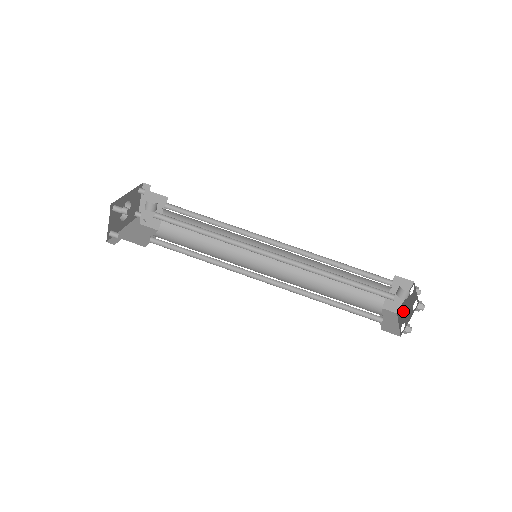
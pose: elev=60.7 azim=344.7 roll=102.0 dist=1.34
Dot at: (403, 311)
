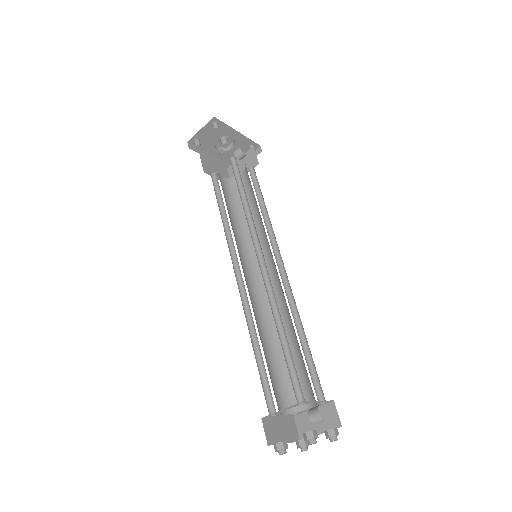
Dot at: occluded
